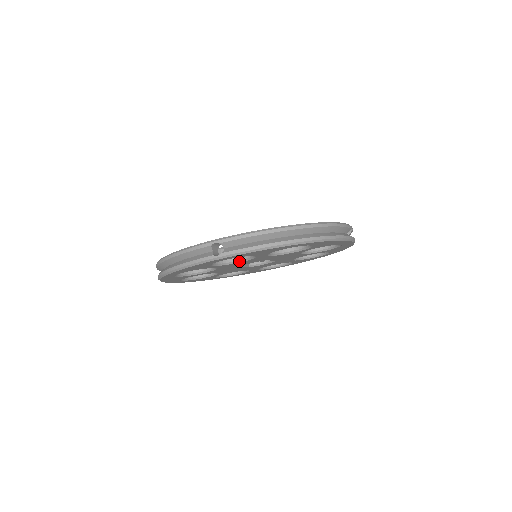
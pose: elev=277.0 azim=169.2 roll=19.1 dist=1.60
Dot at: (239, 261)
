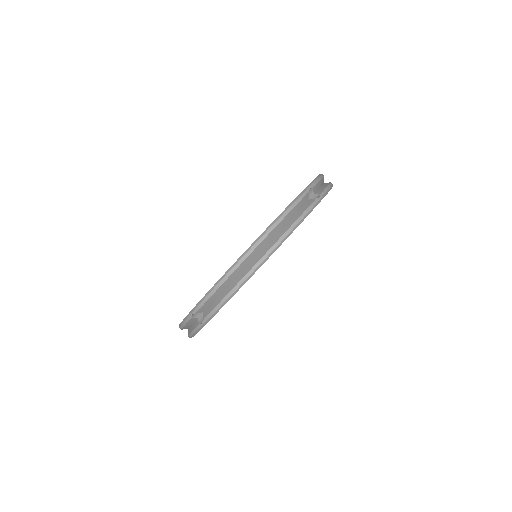
Dot at: occluded
